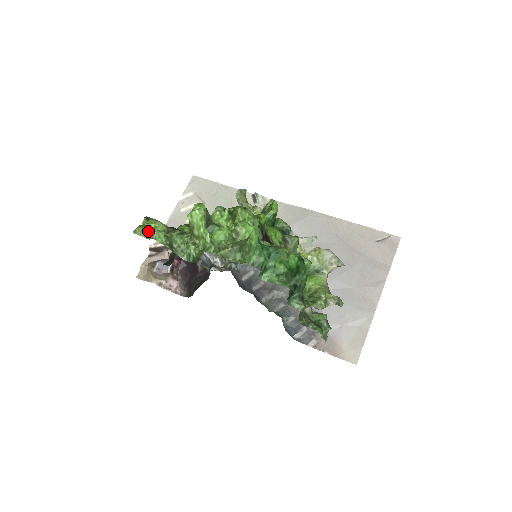
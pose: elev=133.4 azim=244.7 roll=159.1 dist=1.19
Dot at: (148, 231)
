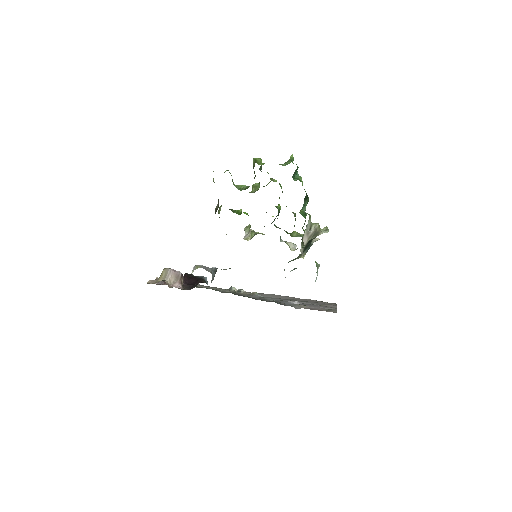
Dot at: occluded
